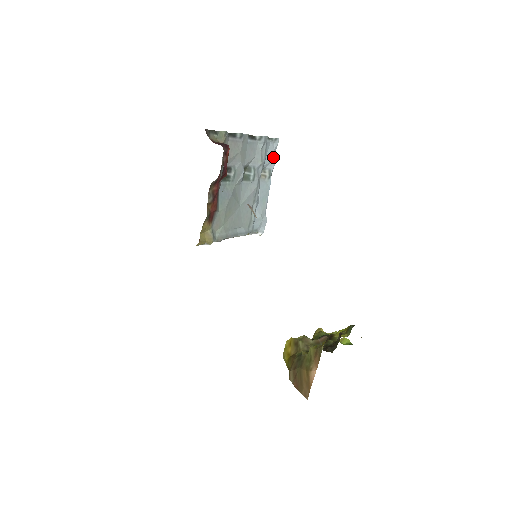
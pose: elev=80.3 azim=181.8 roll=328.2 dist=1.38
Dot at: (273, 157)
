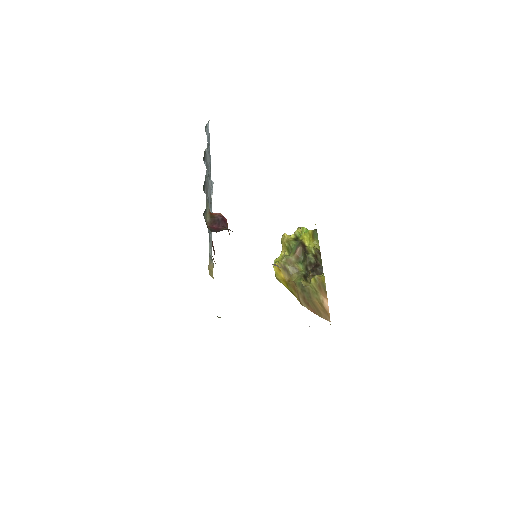
Dot at: (209, 137)
